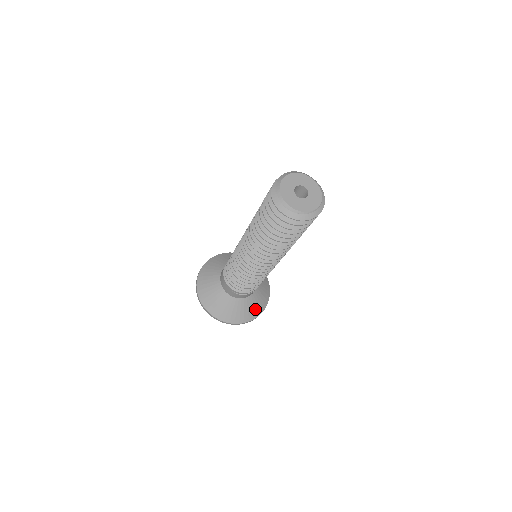
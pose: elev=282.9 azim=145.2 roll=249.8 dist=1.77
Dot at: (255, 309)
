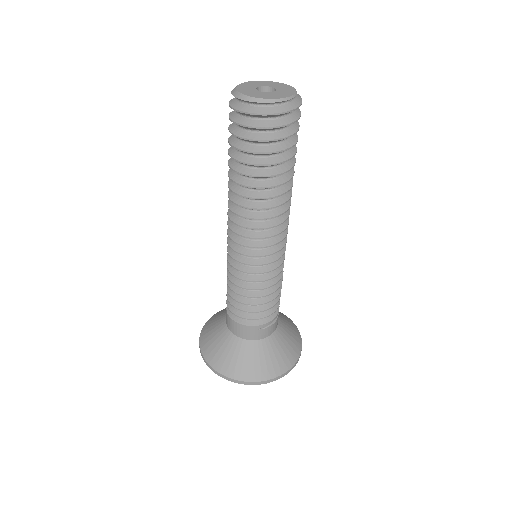
Dot at: (293, 339)
